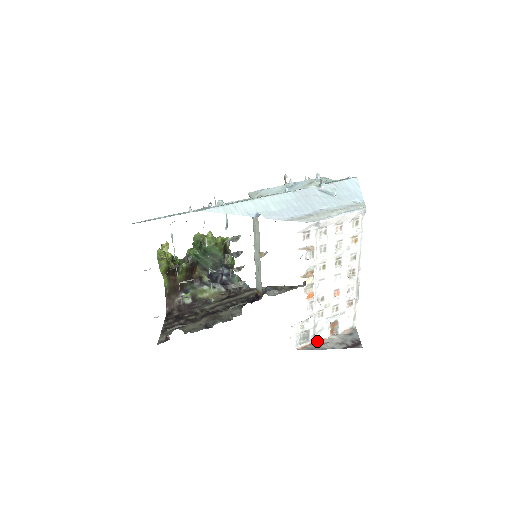
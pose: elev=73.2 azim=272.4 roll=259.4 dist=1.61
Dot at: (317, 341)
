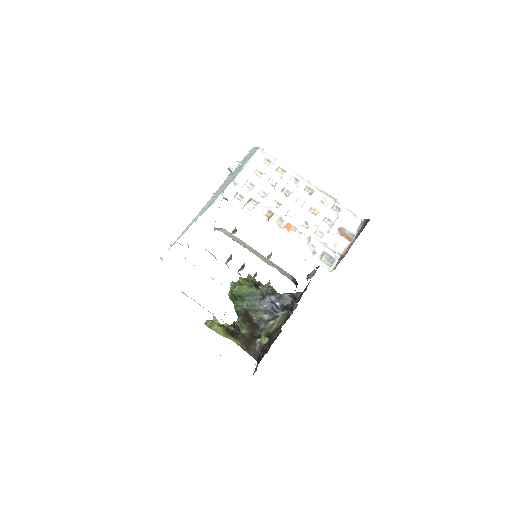
Dot at: (343, 254)
